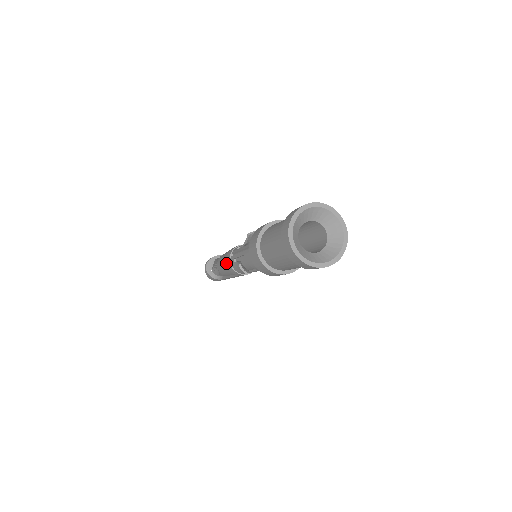
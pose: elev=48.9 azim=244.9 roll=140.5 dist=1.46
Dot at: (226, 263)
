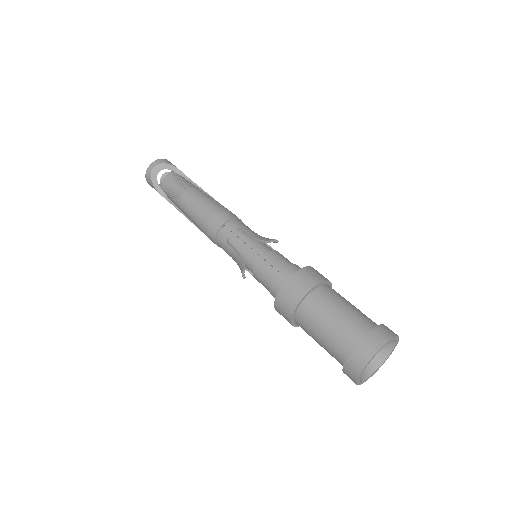
Dot at: (208, 224)
